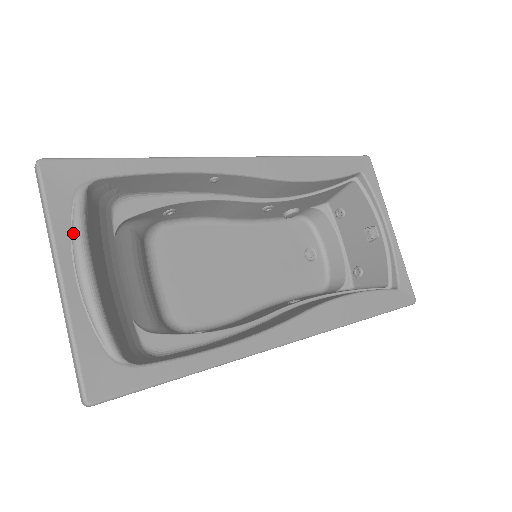
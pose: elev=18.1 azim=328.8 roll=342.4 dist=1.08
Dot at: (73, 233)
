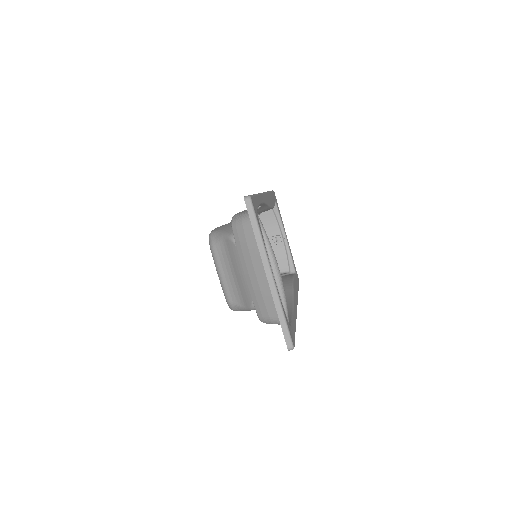
Dot at: (268, 246)
